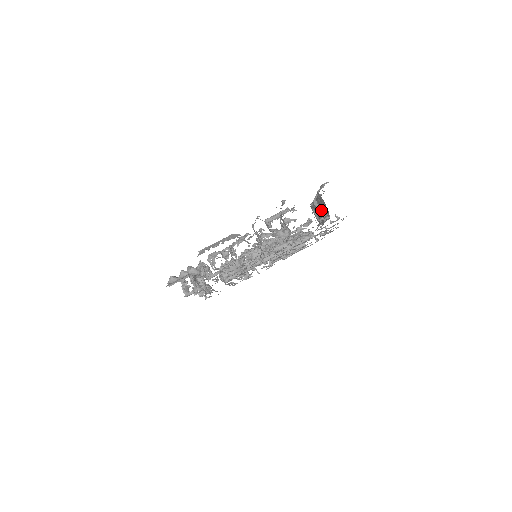
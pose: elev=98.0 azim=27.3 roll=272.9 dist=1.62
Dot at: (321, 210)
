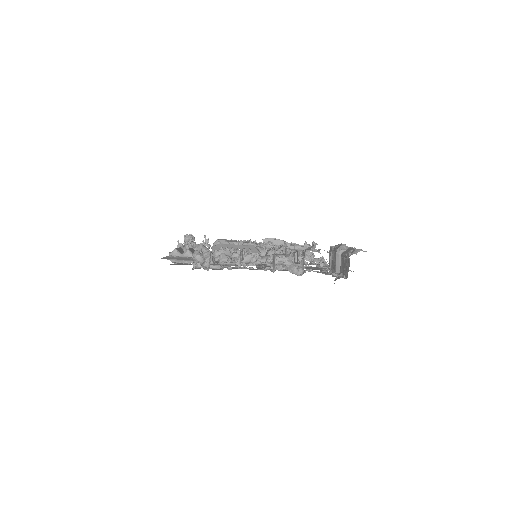
Dot at: (339, 261)
